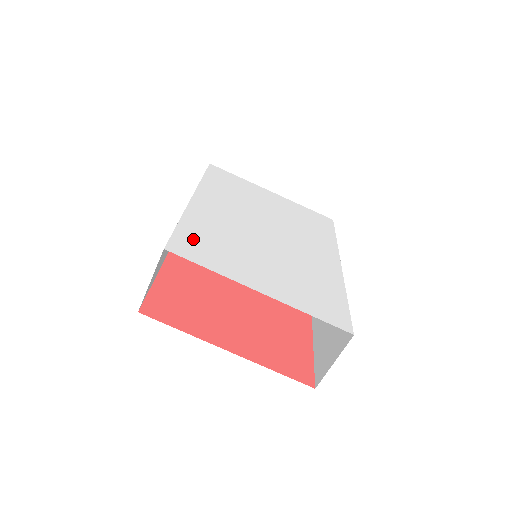
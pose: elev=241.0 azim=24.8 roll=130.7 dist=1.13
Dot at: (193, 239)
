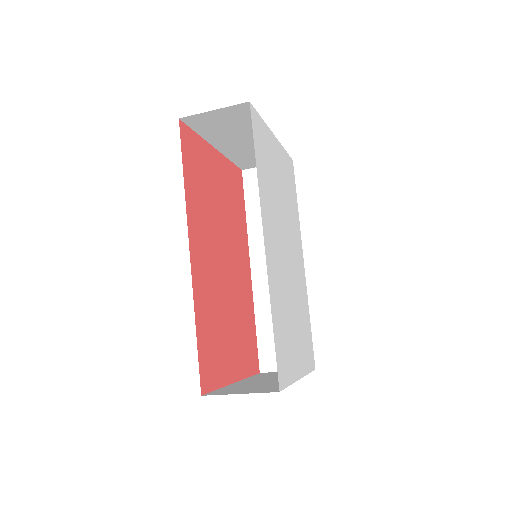
Dot at: (280, 345)
